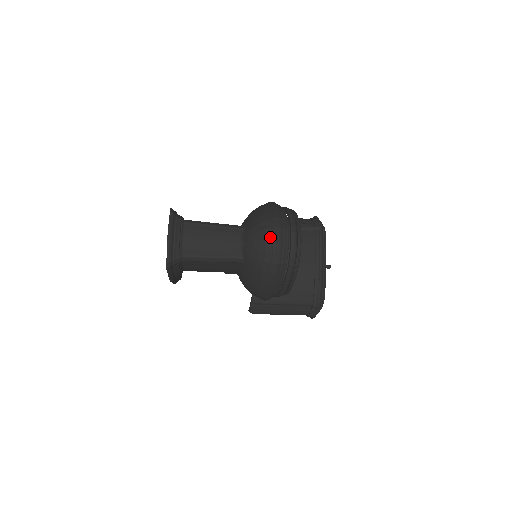
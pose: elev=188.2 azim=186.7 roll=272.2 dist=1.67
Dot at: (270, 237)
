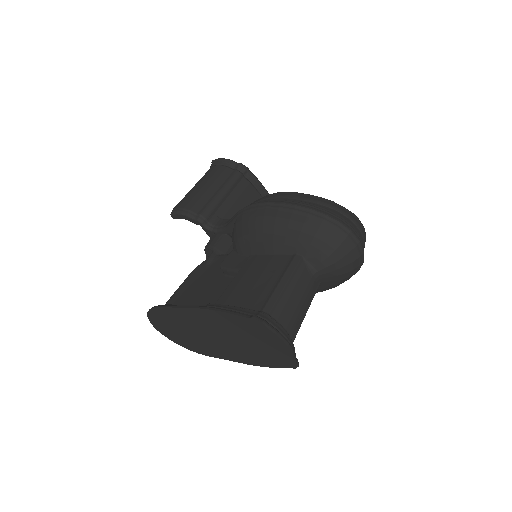
Dot at: (351, 247)
